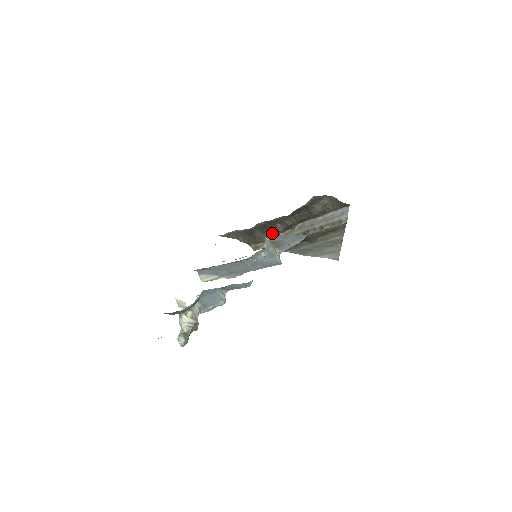
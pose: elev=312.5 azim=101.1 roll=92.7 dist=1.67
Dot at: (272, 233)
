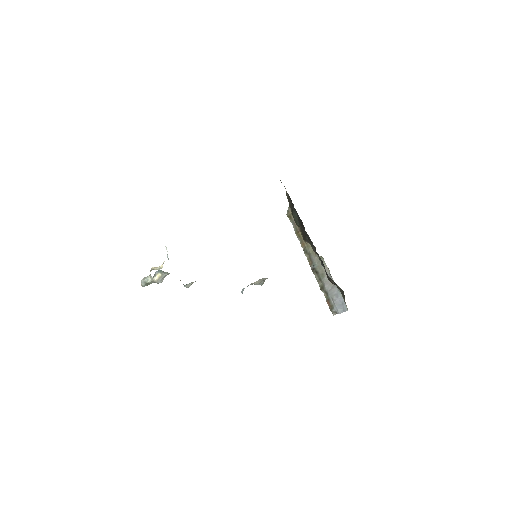
Dot at: (302, 232)
